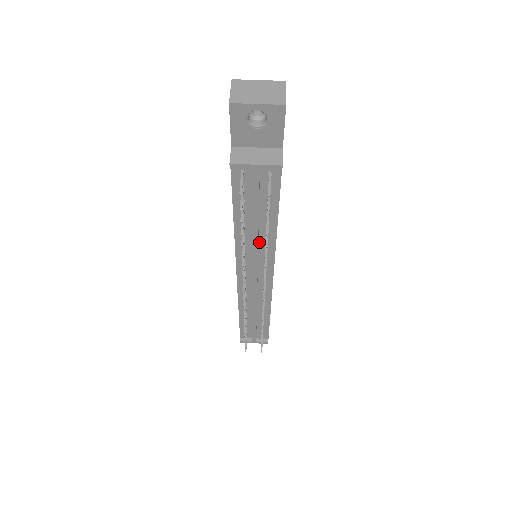
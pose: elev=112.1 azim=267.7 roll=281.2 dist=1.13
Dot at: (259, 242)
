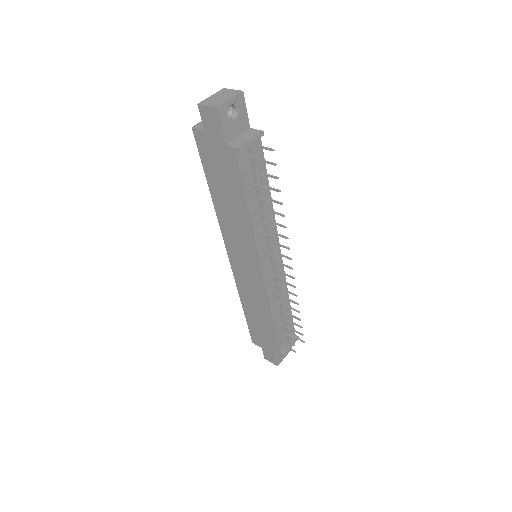
Dot at: (266, 221)
